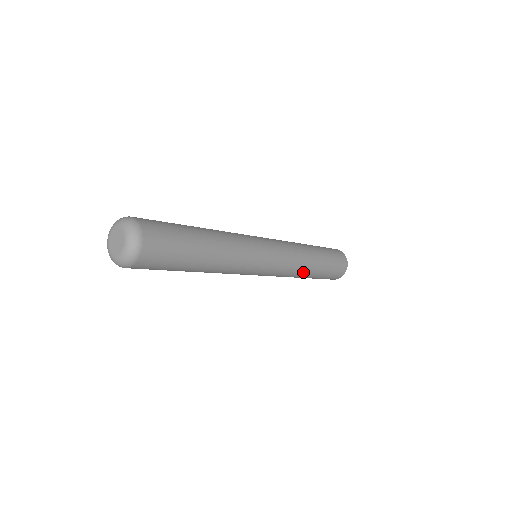
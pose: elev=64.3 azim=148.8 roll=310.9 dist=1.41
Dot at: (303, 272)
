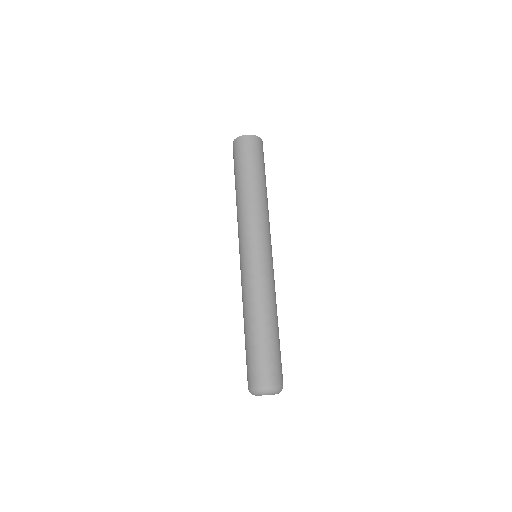
Dot at: occluded
